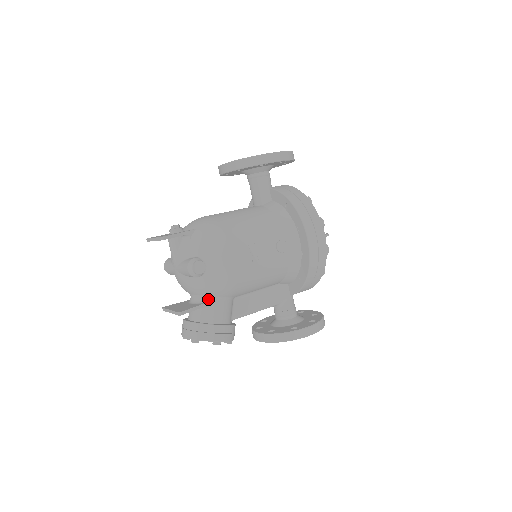
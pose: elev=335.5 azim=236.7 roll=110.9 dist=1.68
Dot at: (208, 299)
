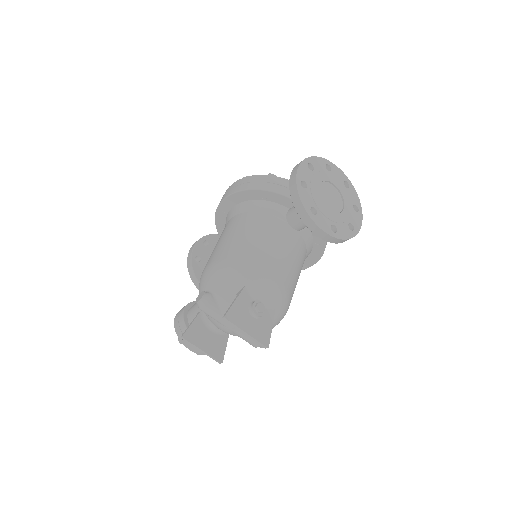
Dot at: occluded
